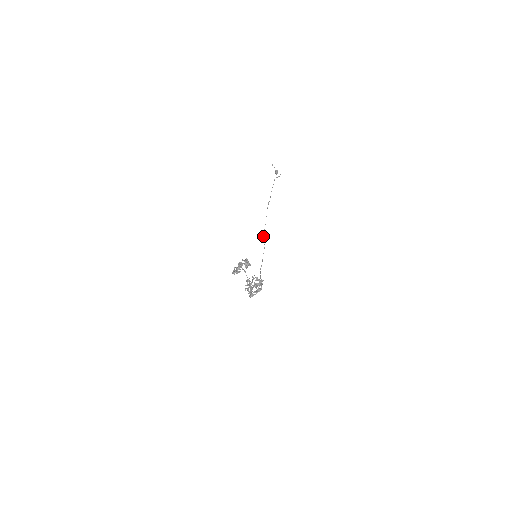
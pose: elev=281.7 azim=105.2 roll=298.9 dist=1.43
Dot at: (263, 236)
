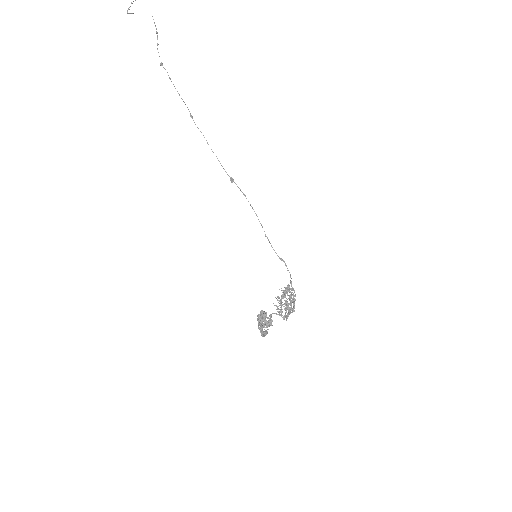
Dot at: occluded
